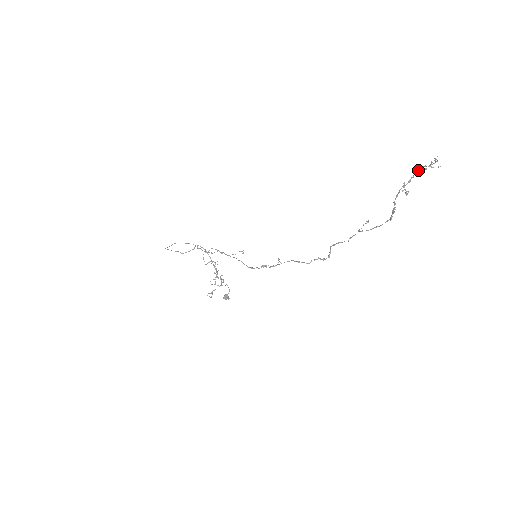
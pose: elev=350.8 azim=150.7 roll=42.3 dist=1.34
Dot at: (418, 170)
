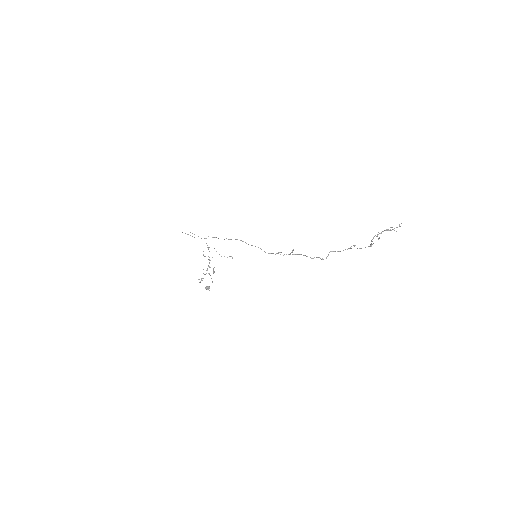
Dot at: (386, 229)
